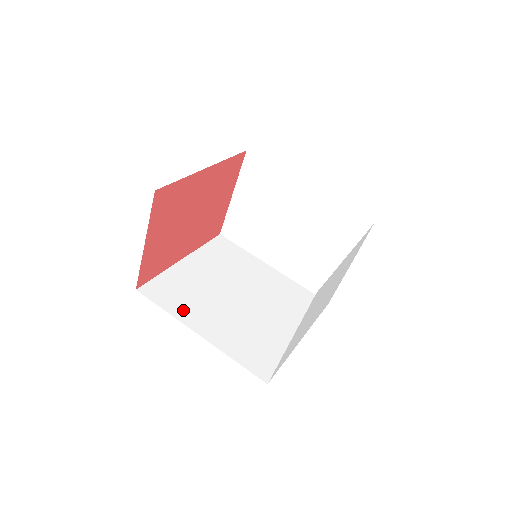
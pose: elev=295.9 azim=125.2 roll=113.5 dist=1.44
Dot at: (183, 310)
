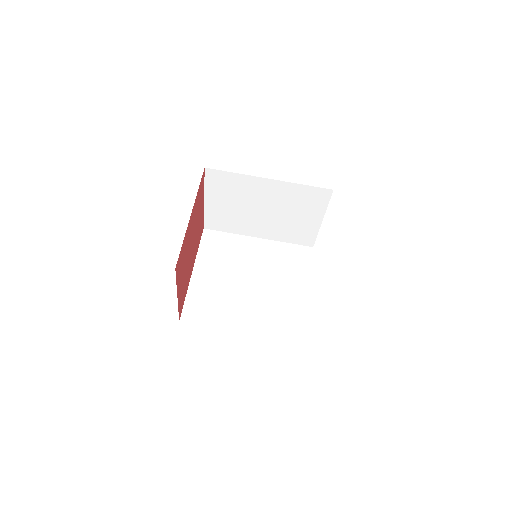
Dot at: (221, 318)
